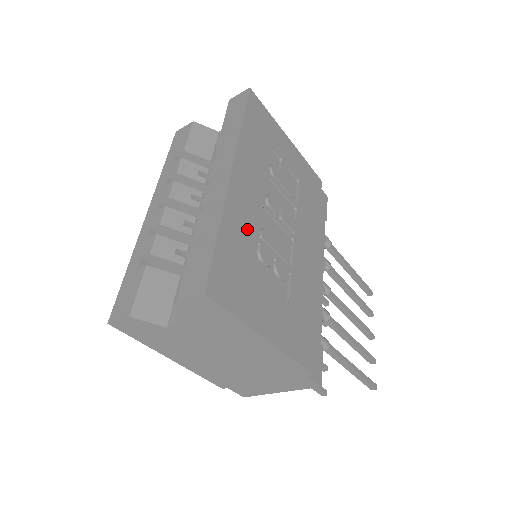
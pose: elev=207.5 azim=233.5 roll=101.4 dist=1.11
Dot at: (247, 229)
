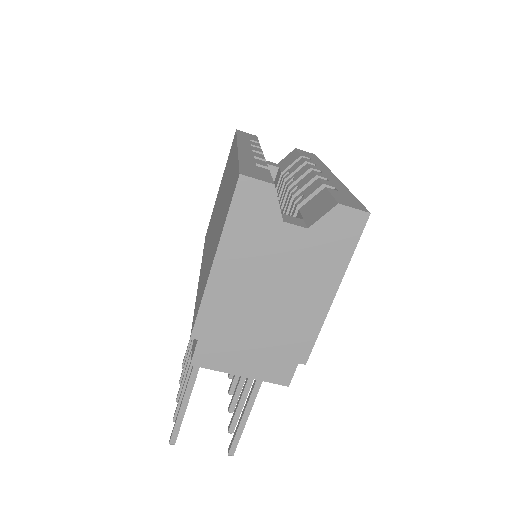
Dot at: occluded
